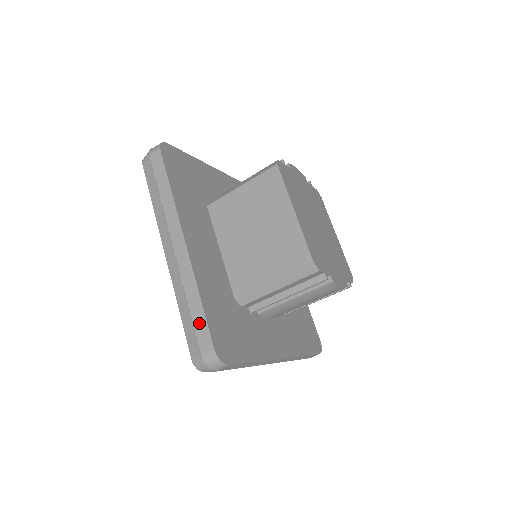
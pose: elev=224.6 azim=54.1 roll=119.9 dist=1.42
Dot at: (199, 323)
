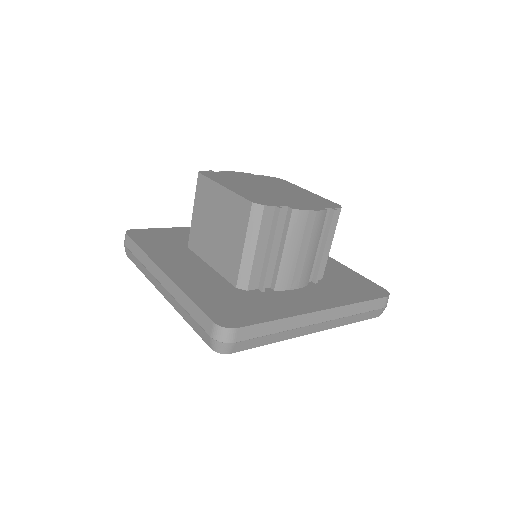
Dot at: (197, 315)
